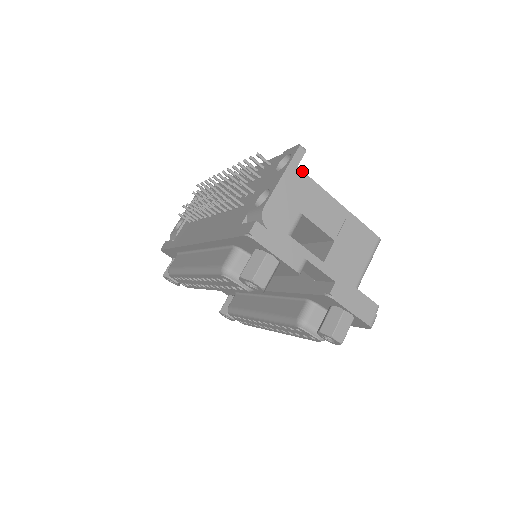
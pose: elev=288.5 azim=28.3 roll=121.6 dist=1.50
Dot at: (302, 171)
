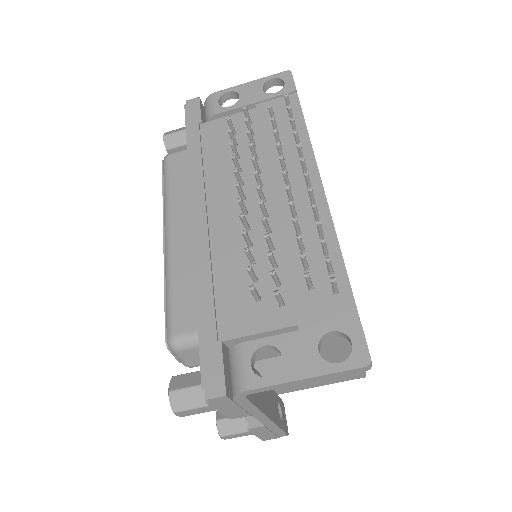
Dot at: occluded
